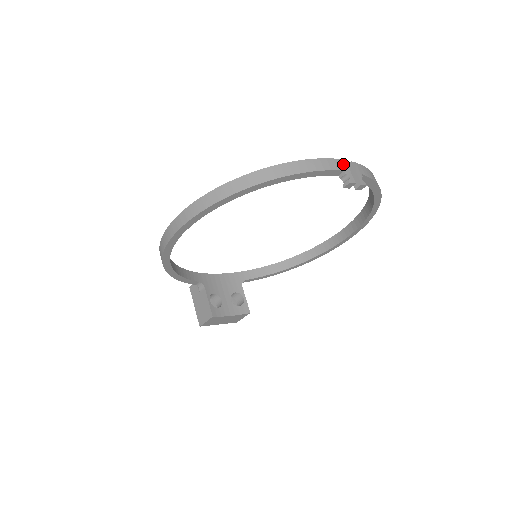
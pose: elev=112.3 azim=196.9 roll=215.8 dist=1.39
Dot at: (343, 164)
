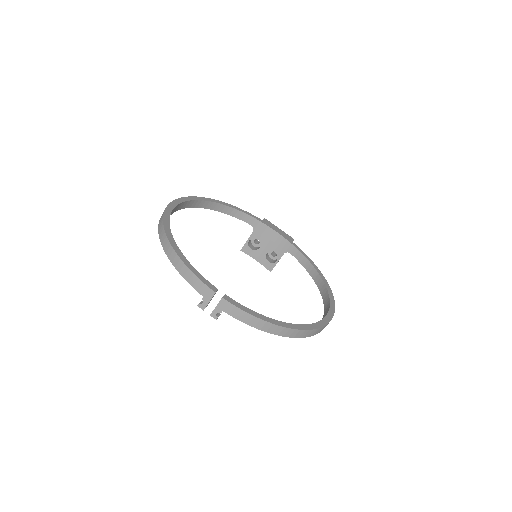
Dot at: (209, 293)
